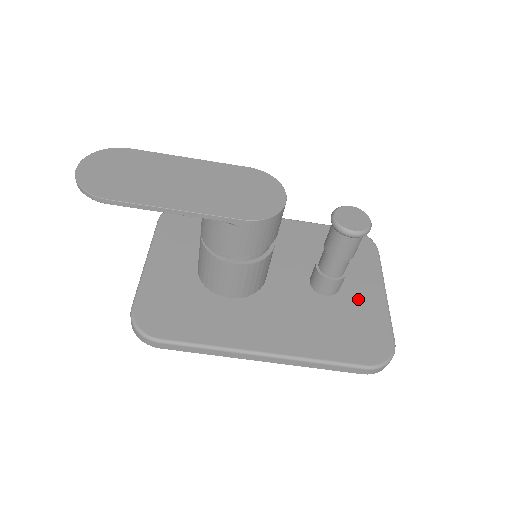
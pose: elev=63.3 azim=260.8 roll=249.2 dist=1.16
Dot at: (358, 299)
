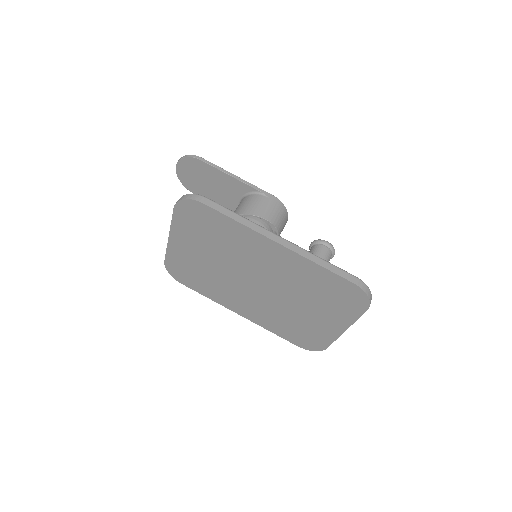
Dot at: occluded
